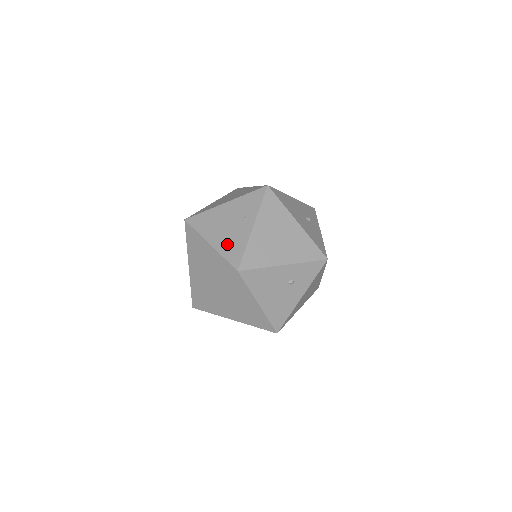
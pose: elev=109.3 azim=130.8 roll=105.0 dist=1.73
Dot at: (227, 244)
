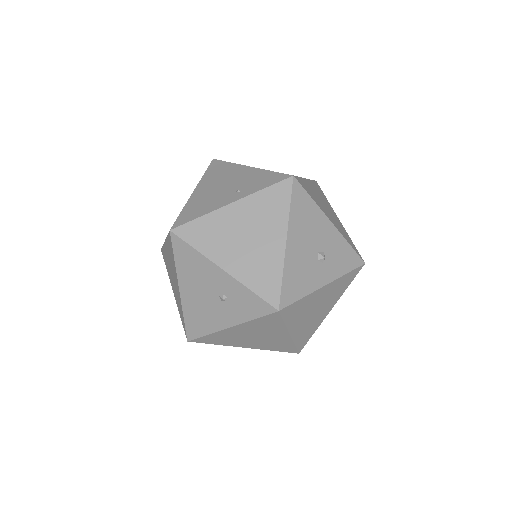
Dot at: (199, 201)
